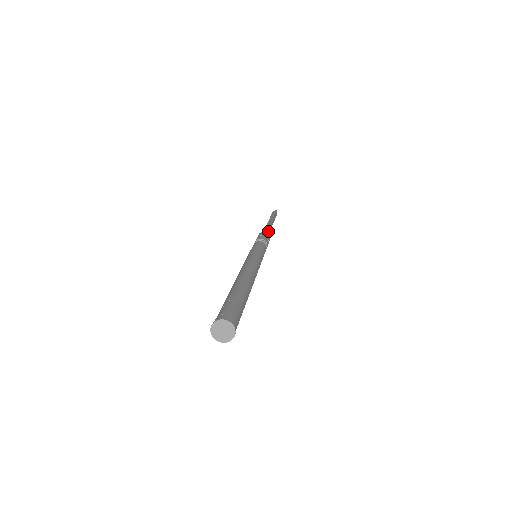
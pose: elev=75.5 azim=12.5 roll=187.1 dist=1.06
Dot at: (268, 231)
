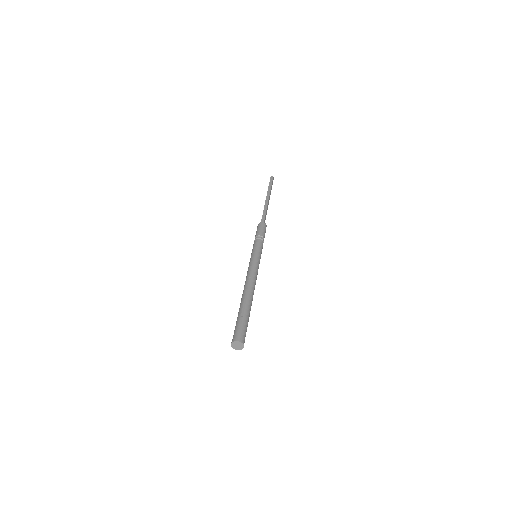
Dot at: (265, 216)
